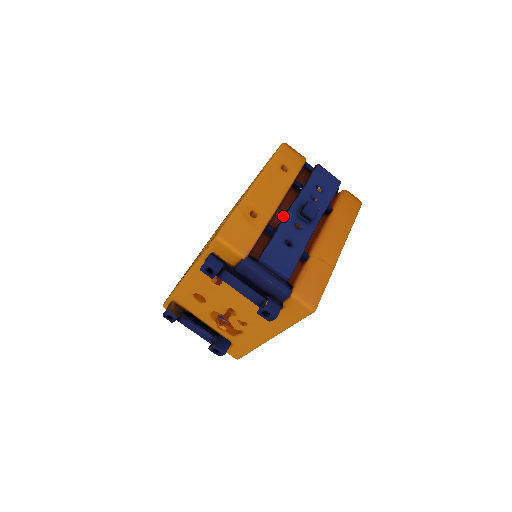
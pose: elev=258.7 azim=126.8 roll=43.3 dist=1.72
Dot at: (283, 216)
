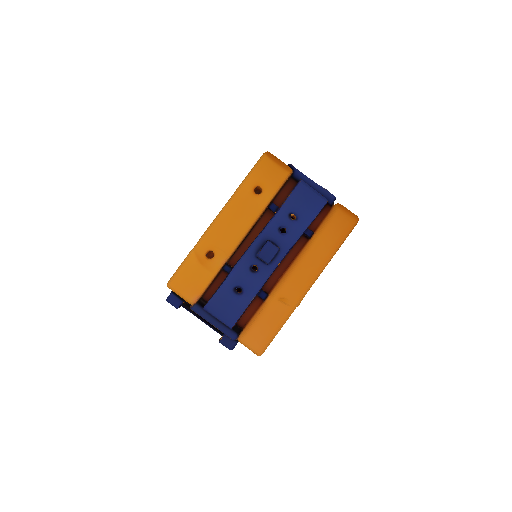
Dot at: occluded
